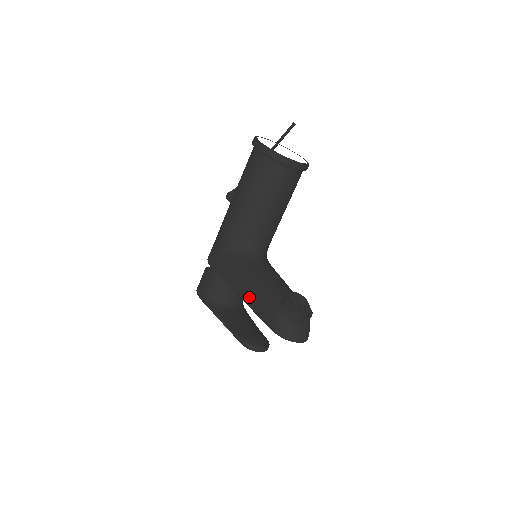
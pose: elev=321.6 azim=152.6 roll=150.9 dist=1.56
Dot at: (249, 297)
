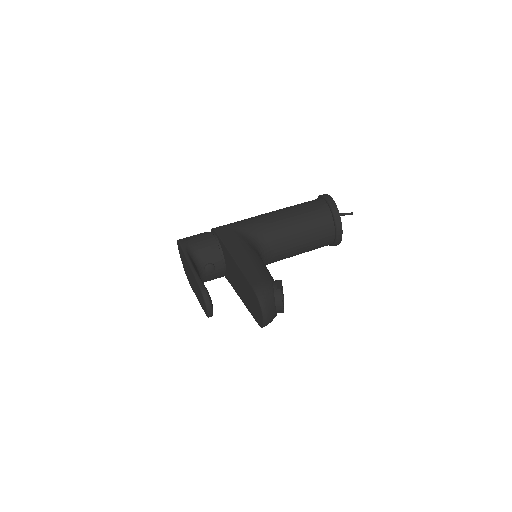
Dot at: (244, 260)
